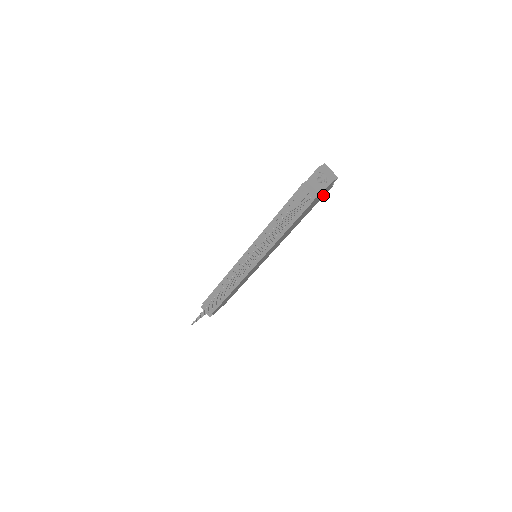
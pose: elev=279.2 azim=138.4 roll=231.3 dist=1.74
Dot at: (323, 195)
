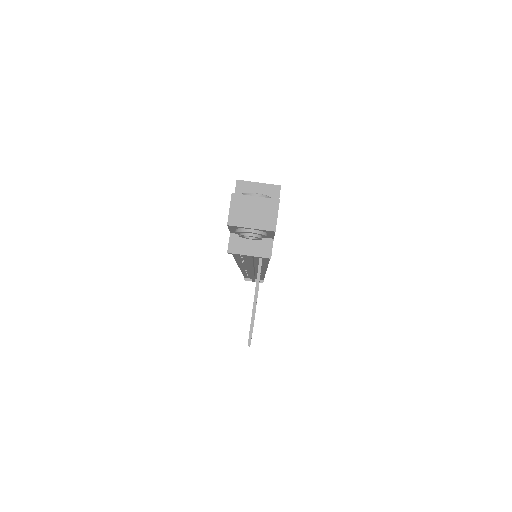
Dot at: occluded
